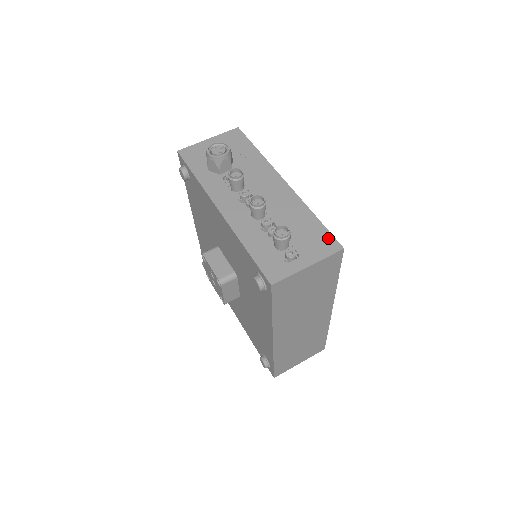
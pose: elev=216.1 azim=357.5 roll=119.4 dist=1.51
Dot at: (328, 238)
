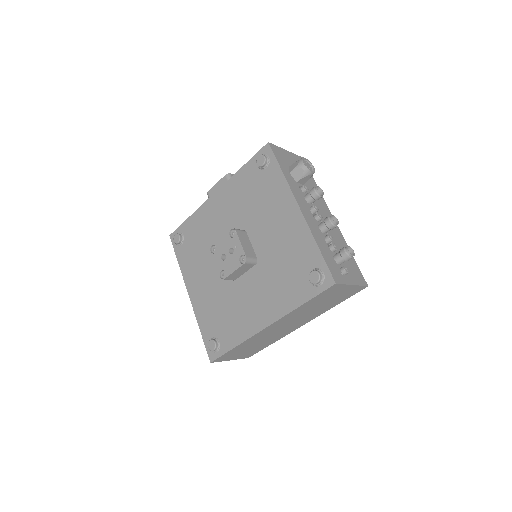
Dot at: (360, 273)
